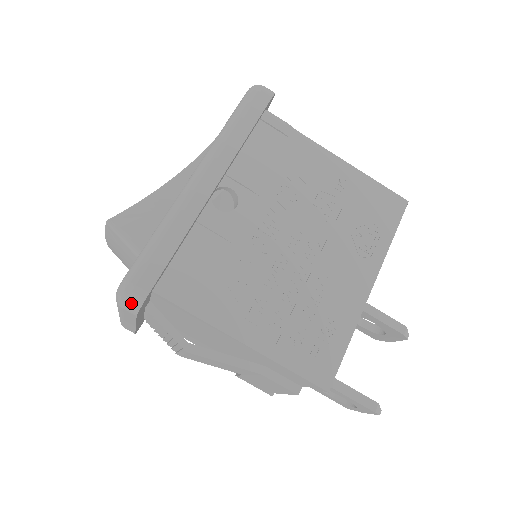
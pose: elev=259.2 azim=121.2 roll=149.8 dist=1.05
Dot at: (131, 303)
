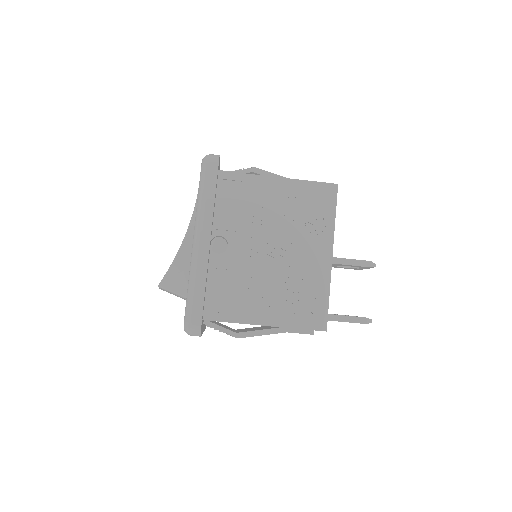
Dot at: (194, 333)
